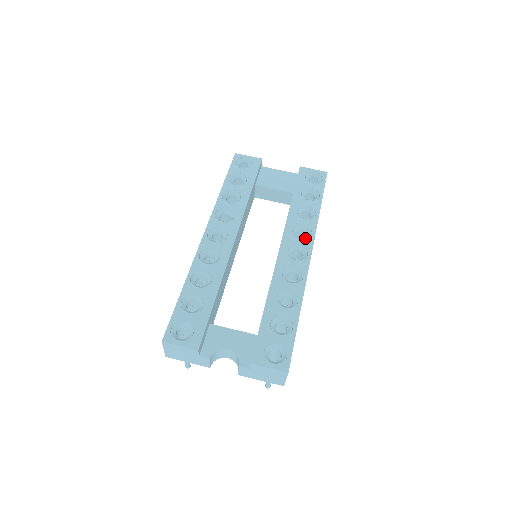
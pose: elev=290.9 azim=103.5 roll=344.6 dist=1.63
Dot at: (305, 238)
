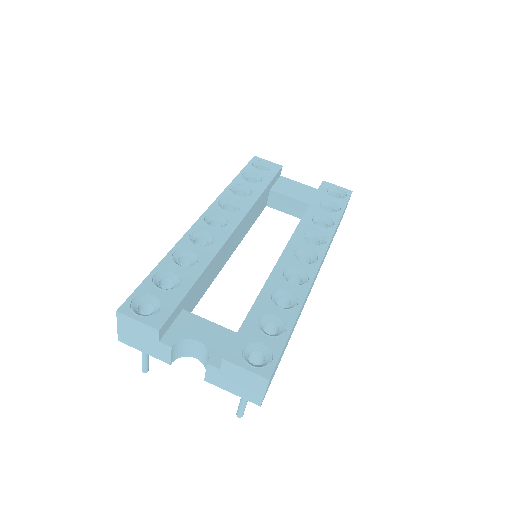
Dot at: occluded
